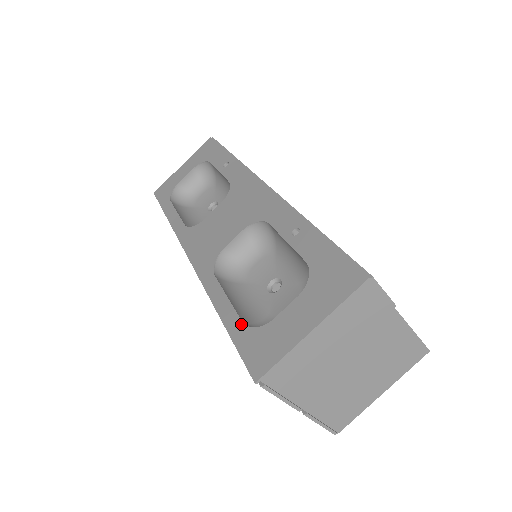
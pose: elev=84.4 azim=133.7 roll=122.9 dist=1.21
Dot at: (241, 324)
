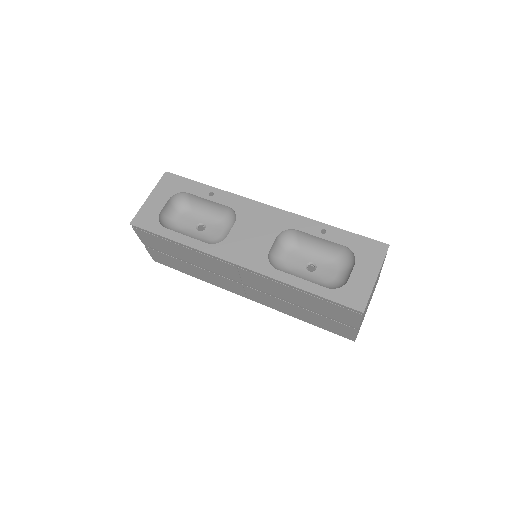
Dot at: (327, 289)
